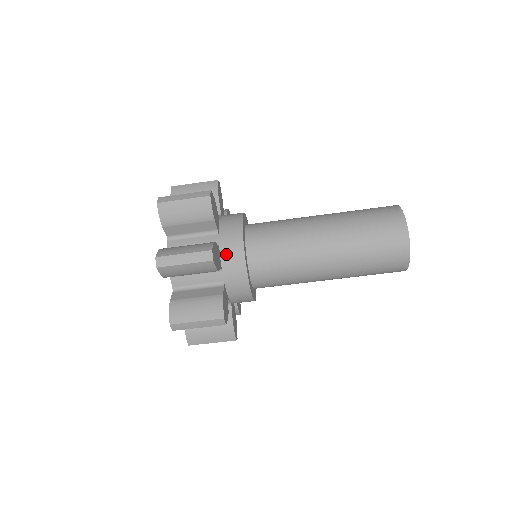
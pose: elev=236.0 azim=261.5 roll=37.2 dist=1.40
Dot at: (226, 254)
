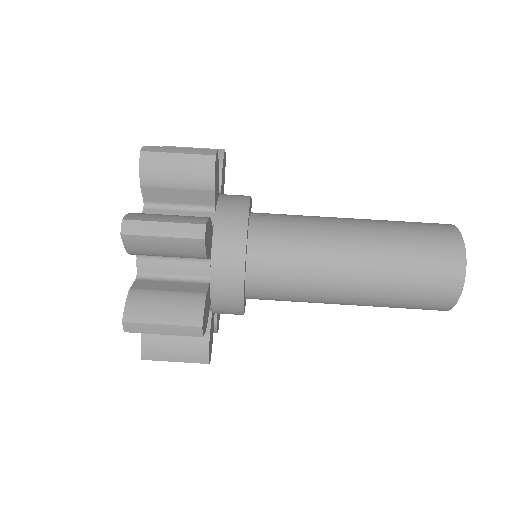
Dot at: (221, 240)
